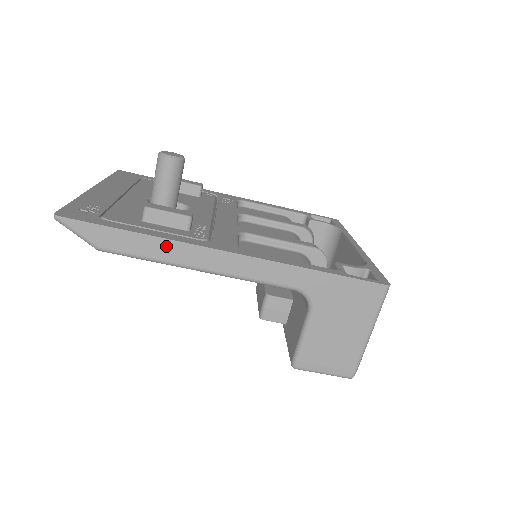
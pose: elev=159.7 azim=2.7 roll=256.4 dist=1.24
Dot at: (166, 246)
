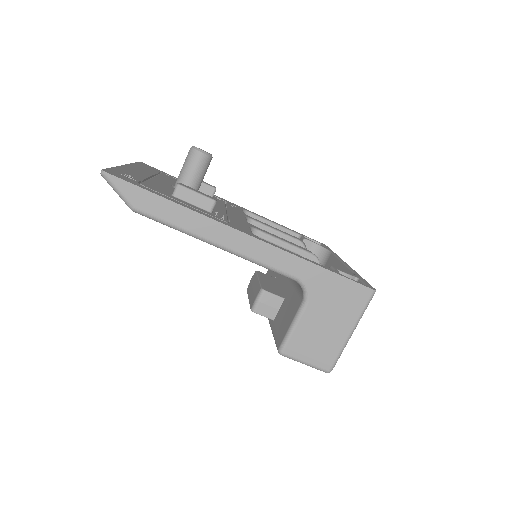
Dot at: (193, 218)
